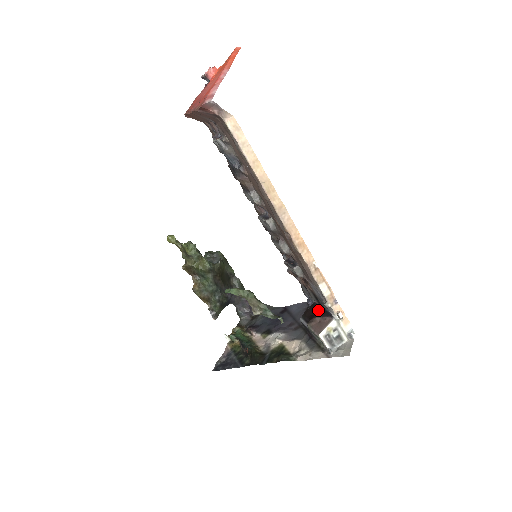
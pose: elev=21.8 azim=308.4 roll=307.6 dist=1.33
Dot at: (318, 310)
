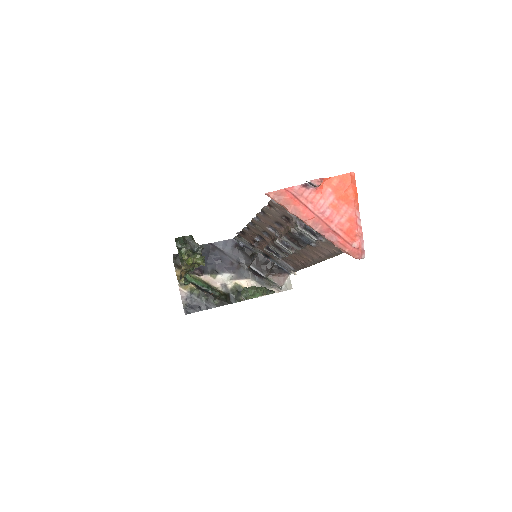
Dot at: (267, 262)
